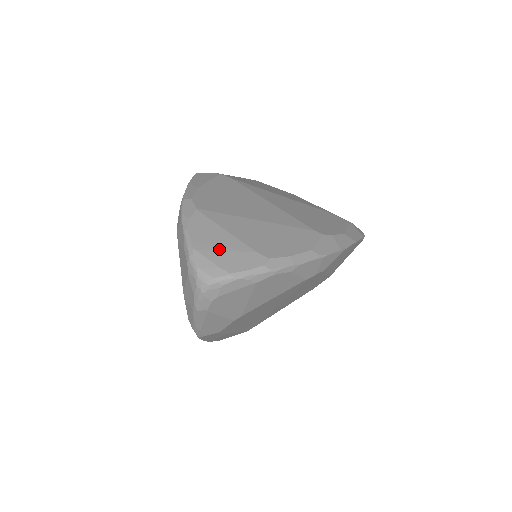
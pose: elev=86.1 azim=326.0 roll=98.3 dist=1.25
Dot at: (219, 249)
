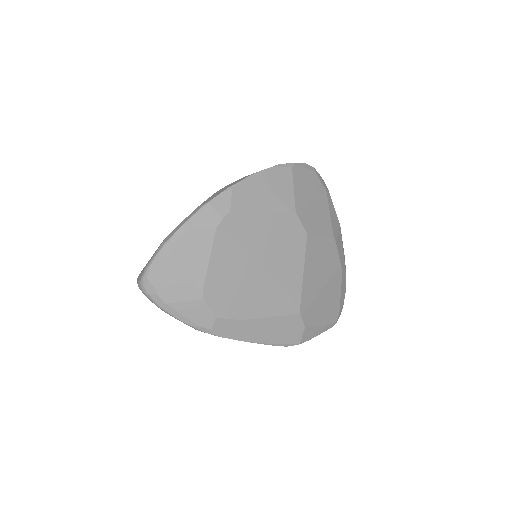
Dot at: occluded
